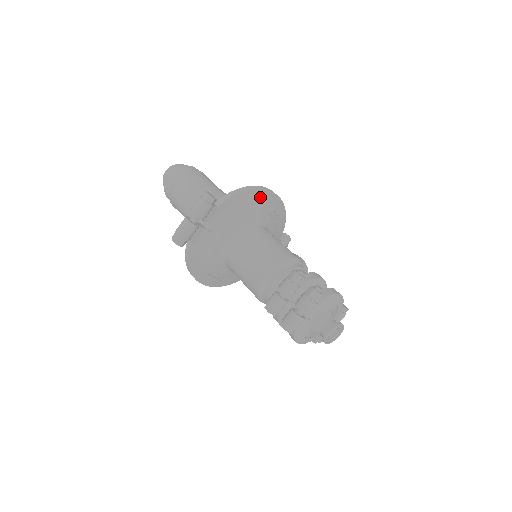
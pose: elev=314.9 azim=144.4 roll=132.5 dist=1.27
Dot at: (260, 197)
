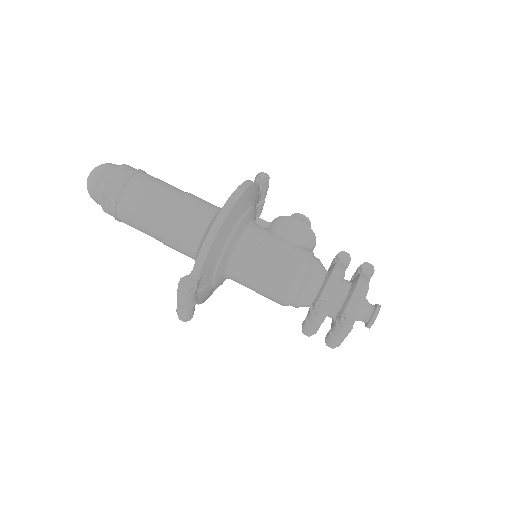
Dot at: (228, 224)
